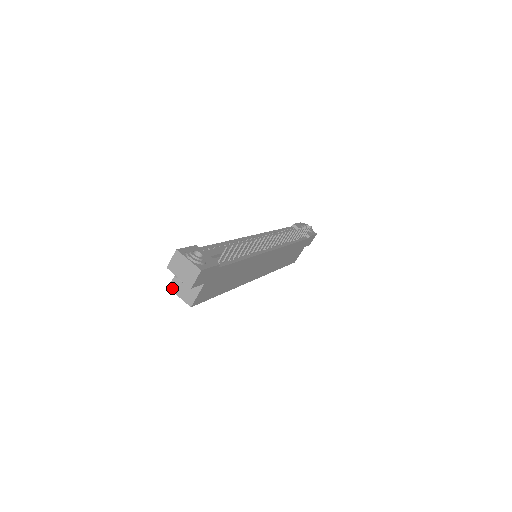
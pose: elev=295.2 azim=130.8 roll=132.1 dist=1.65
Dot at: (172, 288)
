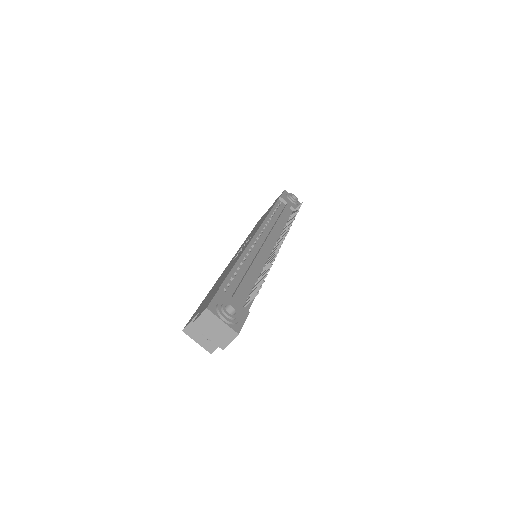
Dot at: (187, 332)
